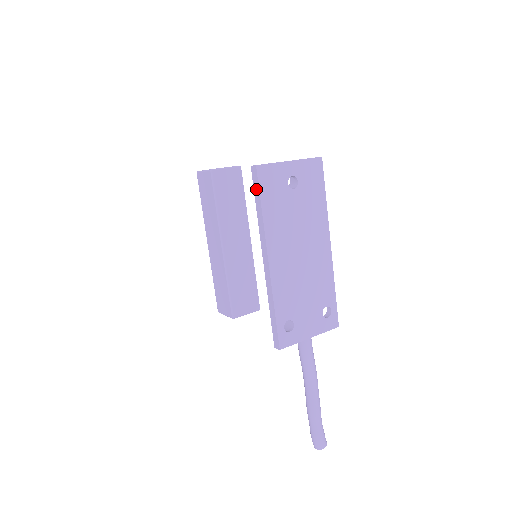
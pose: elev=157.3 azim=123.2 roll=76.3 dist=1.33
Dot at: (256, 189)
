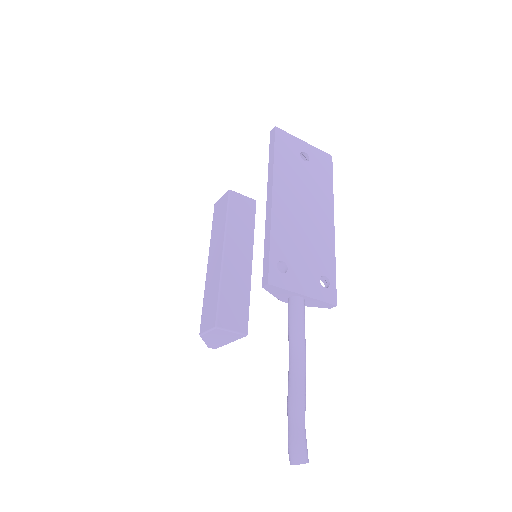
Dot at: (272, 144)
